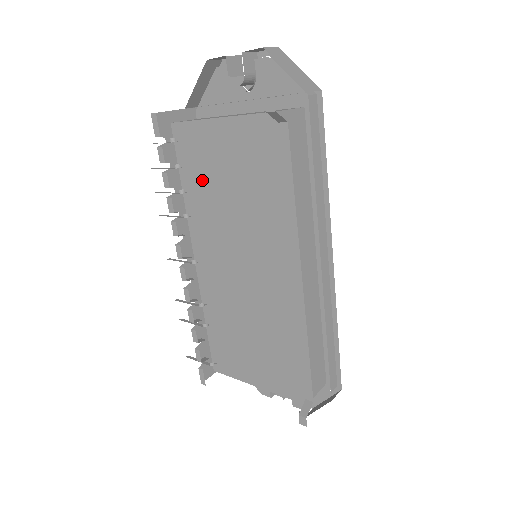
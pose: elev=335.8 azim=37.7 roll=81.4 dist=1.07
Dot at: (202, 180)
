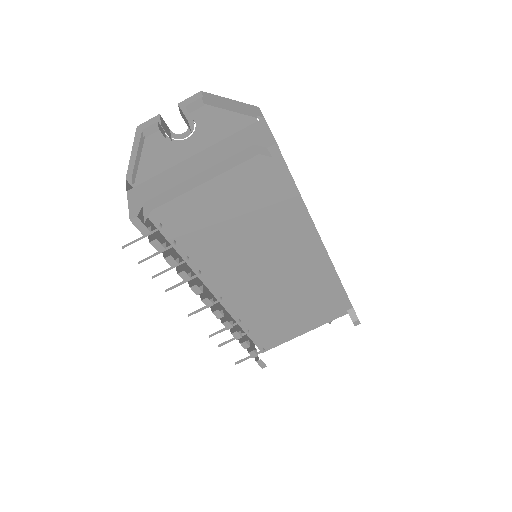
Dot at: (203, 238)
